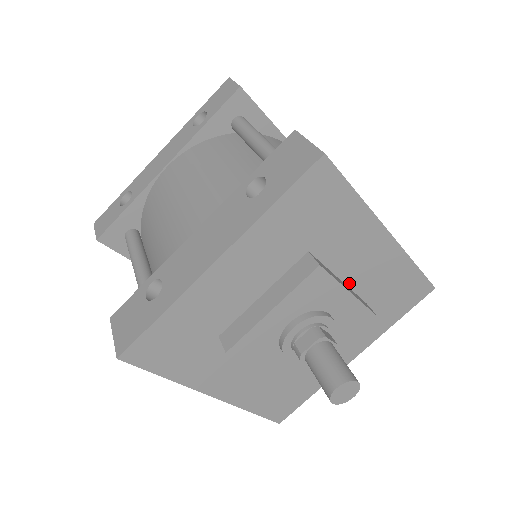
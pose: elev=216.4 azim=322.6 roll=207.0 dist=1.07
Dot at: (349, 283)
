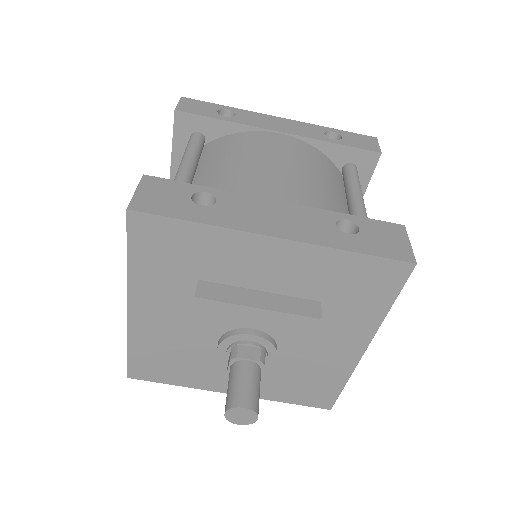
Dot at: occluded
